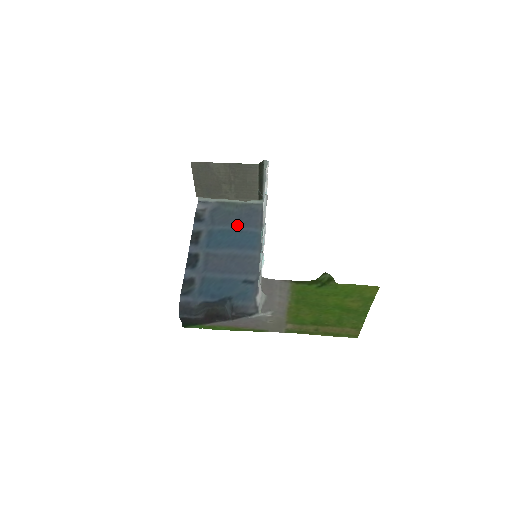
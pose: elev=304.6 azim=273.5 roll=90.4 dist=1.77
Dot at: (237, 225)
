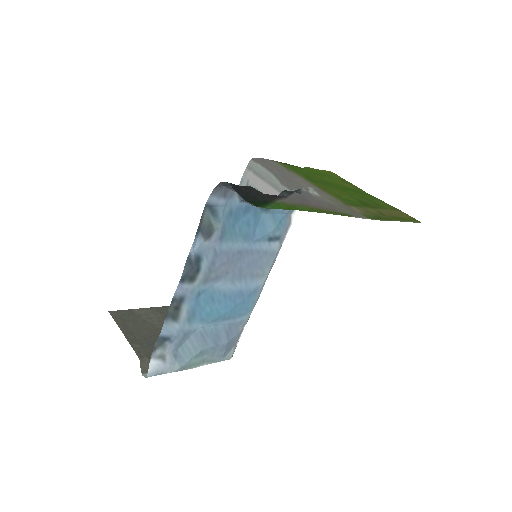
Dot at: (218, 328)
